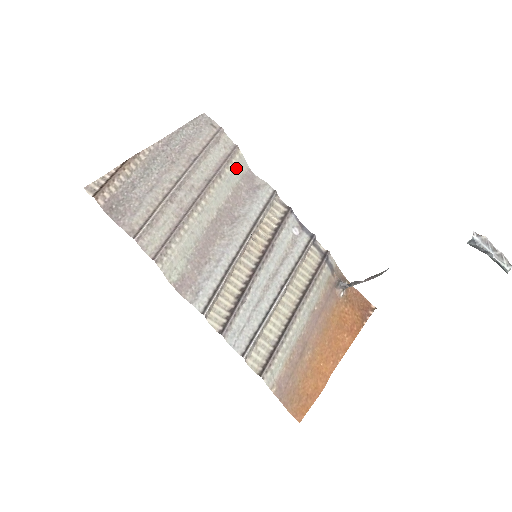
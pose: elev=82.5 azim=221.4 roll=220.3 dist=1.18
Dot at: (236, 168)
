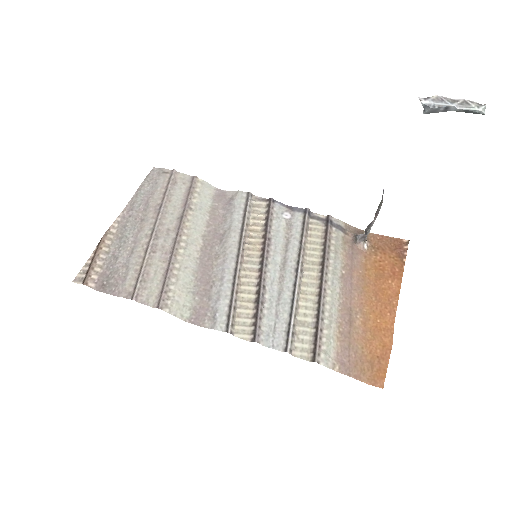
Dot at: (203, 194)
